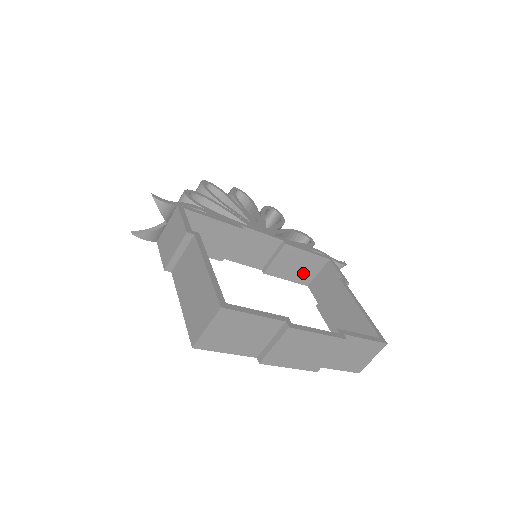
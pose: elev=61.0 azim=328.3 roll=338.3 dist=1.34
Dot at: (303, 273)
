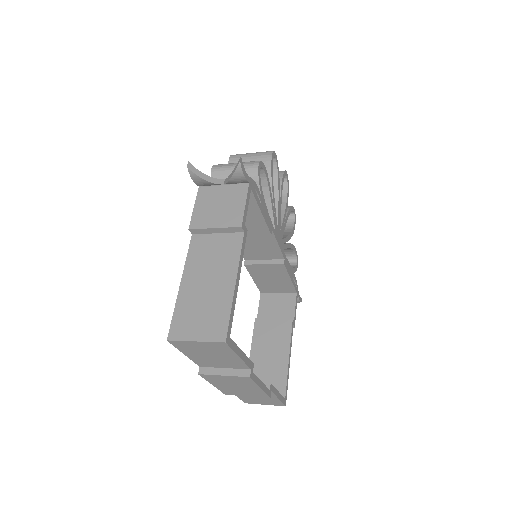
Dot at: (269, 285)
